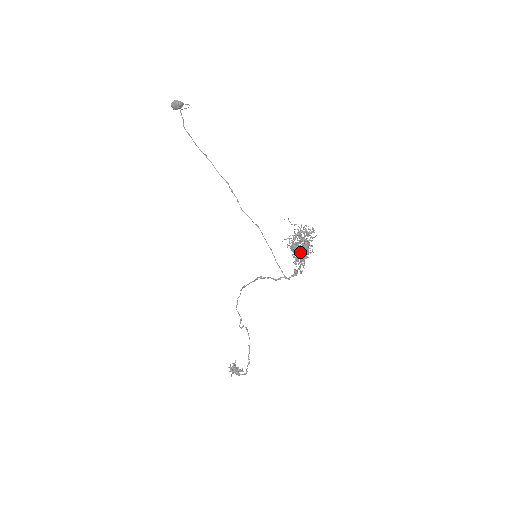
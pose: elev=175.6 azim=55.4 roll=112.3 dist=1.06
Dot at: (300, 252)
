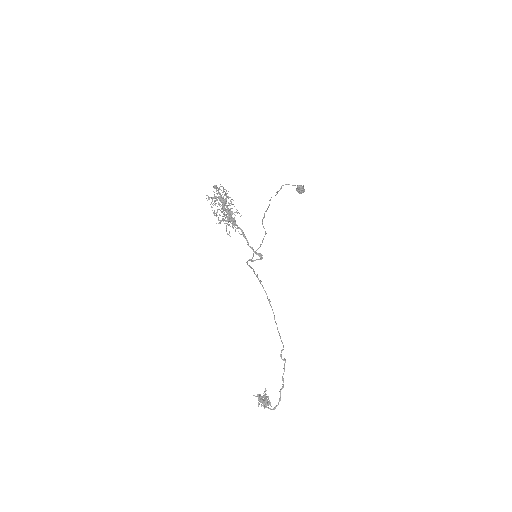
Dot at: (221, 212)
